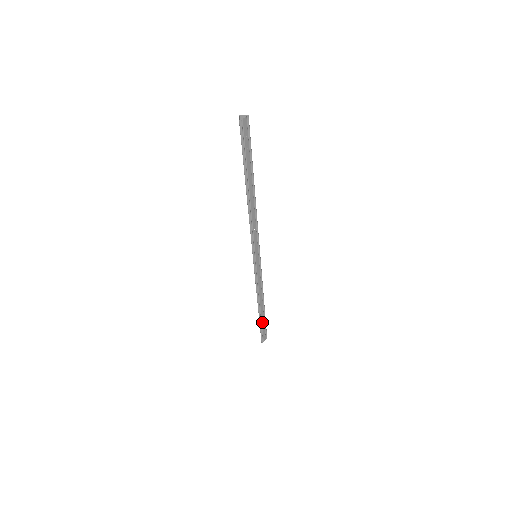
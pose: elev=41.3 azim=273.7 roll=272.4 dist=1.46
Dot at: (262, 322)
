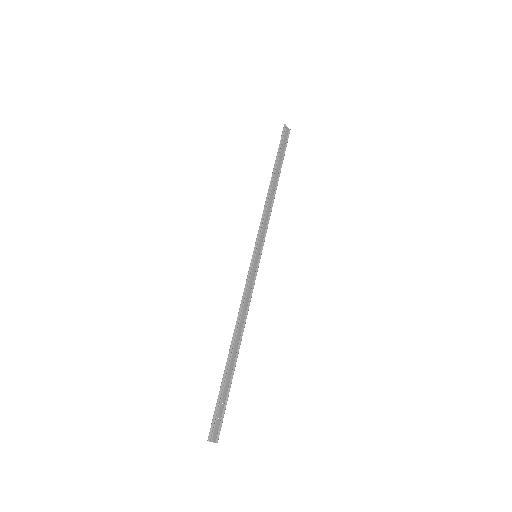
Dot at: (225, 384)
